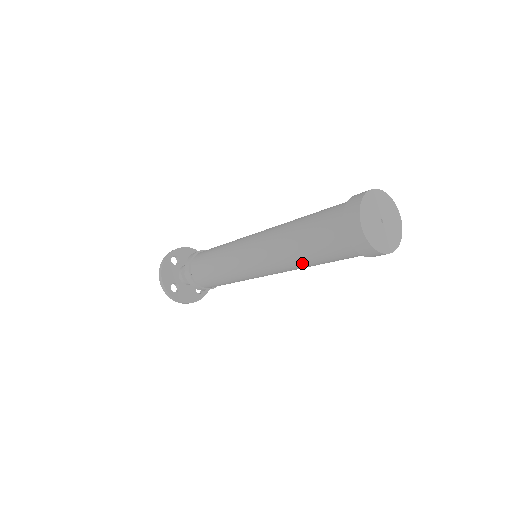
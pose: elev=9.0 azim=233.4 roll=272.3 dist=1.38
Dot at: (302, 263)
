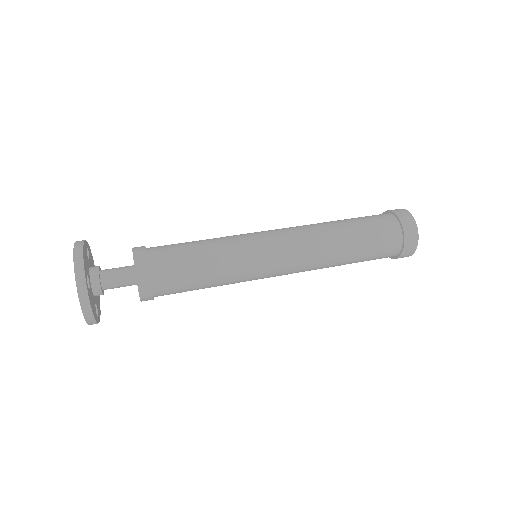
Dot at: (342, 251)
